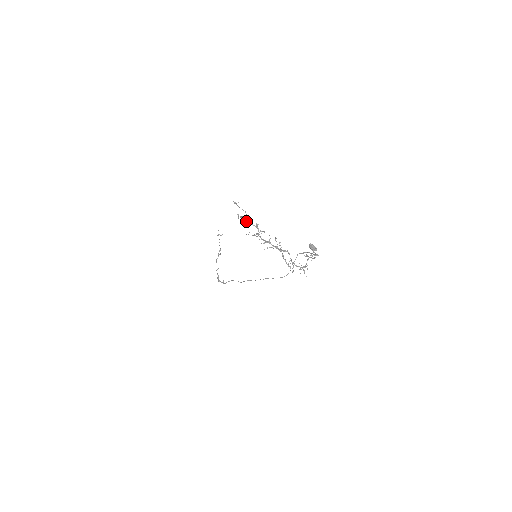
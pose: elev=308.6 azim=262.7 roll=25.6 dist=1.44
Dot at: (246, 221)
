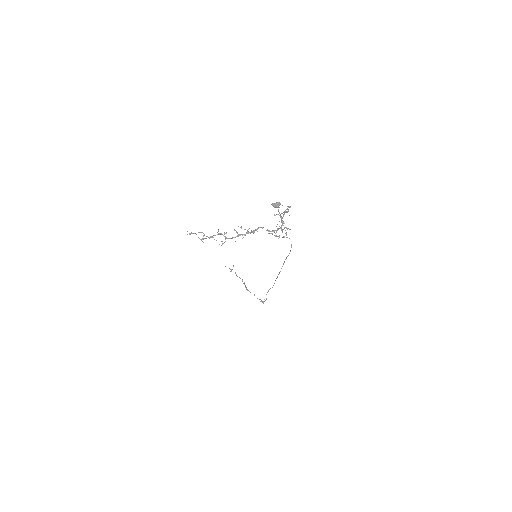
Dot at: occluded
